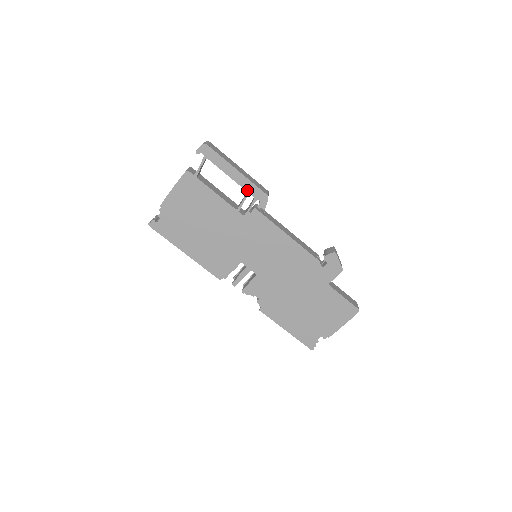
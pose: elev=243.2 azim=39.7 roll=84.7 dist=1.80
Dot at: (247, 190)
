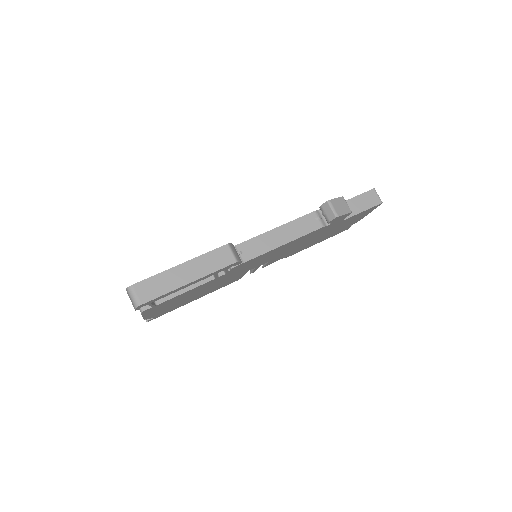
Dot at: occluded
